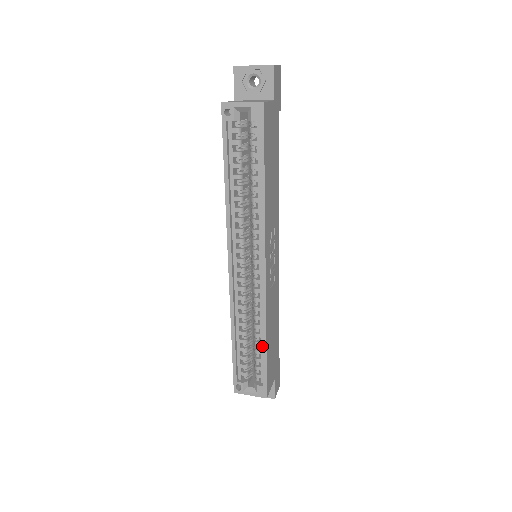
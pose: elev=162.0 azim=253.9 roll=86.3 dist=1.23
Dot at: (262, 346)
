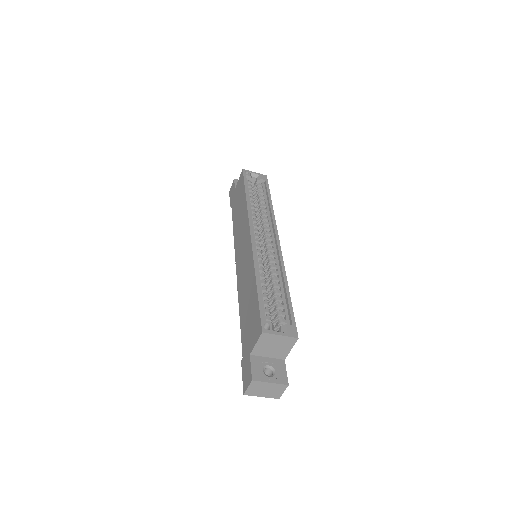
Dot at: (283, 294)
